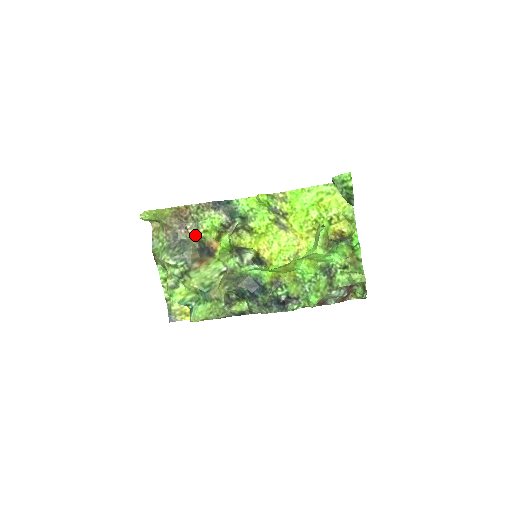
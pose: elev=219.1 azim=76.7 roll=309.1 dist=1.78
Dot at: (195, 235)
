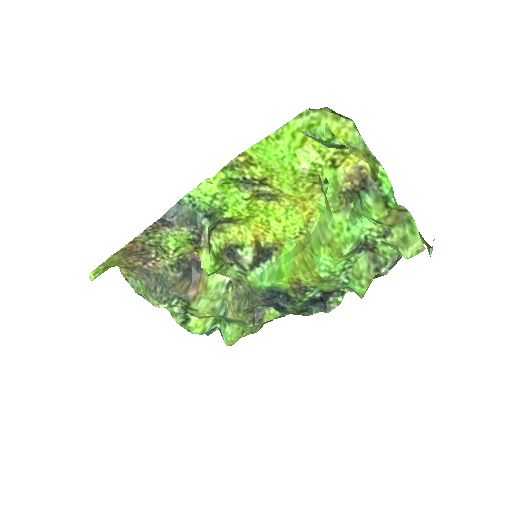
Dot at: (168, 261)
